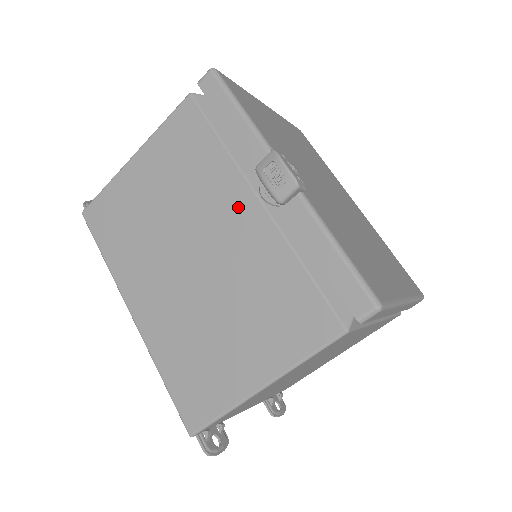
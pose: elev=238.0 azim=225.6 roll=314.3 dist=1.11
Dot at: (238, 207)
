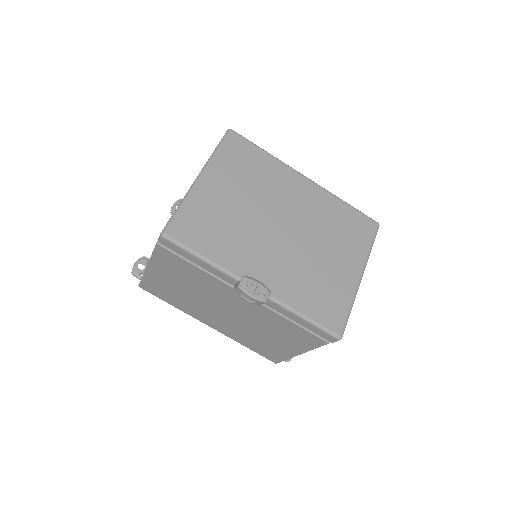
Dot at: (236, 297)
